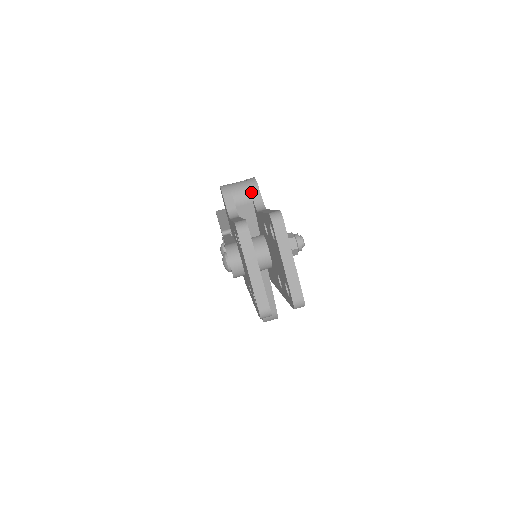
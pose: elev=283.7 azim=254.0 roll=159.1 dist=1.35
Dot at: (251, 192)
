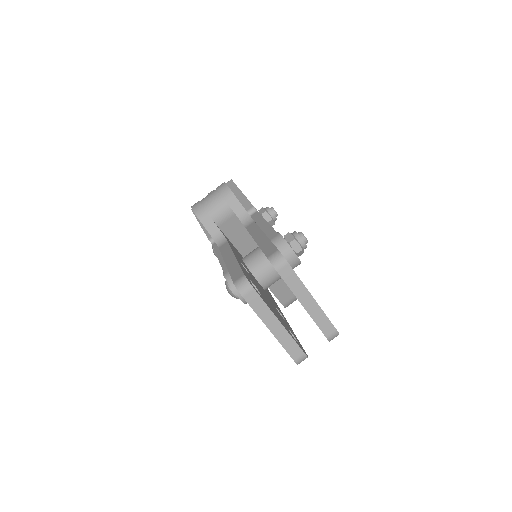
Dot at: (229, 205)
